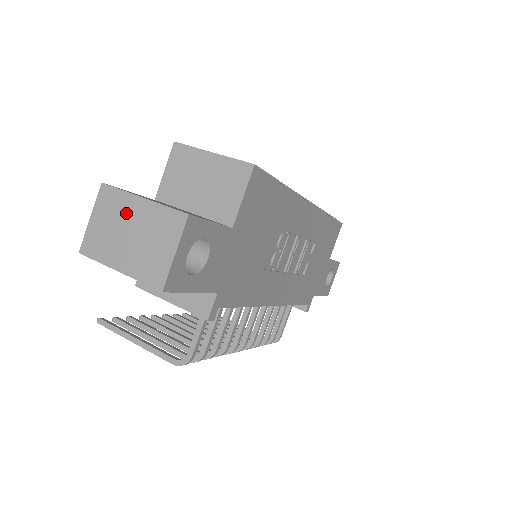
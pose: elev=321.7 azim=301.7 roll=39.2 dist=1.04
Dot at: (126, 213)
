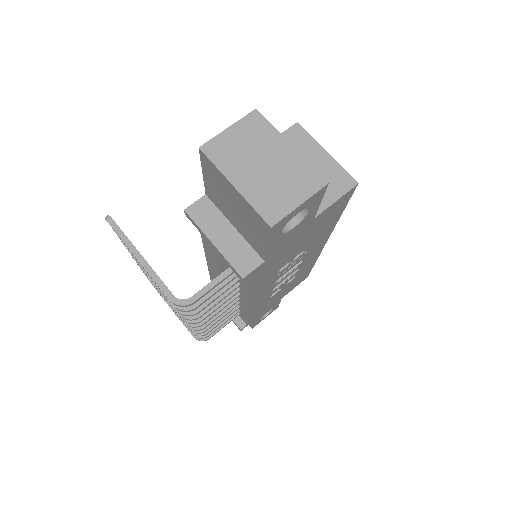
Dot at: (268, 146)
